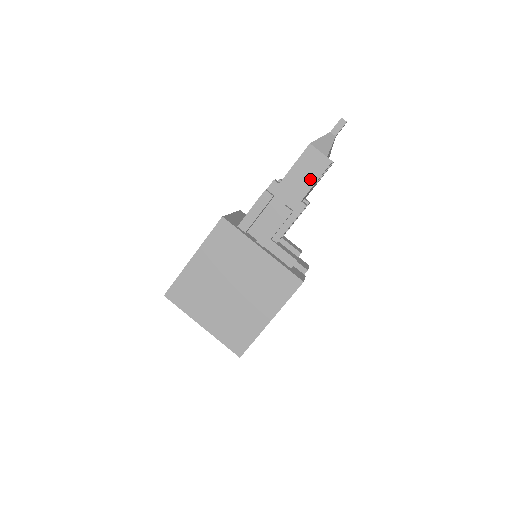
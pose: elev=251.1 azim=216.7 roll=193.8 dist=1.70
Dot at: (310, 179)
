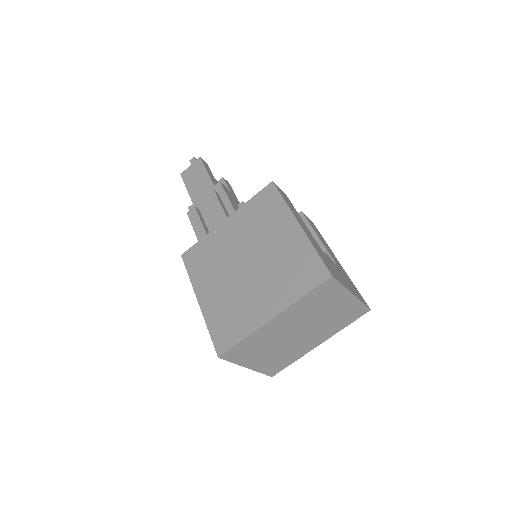
Dot at: (202, 176)
